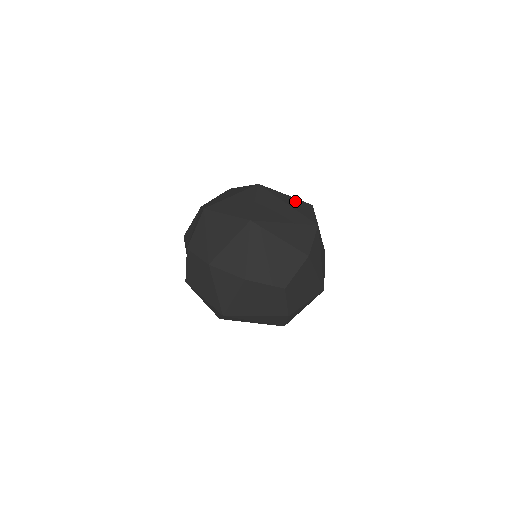
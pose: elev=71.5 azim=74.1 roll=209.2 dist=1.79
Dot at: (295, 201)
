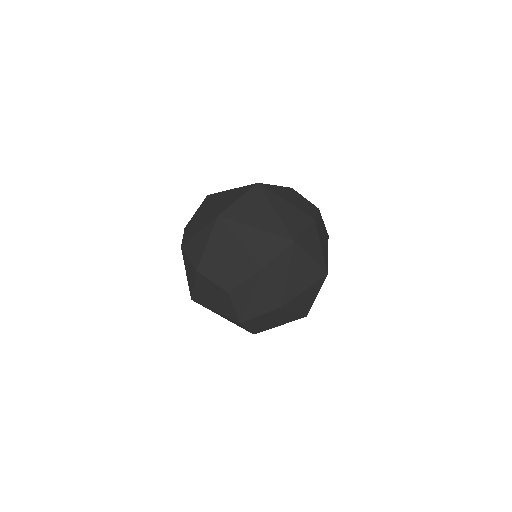
Dot at: occluded
